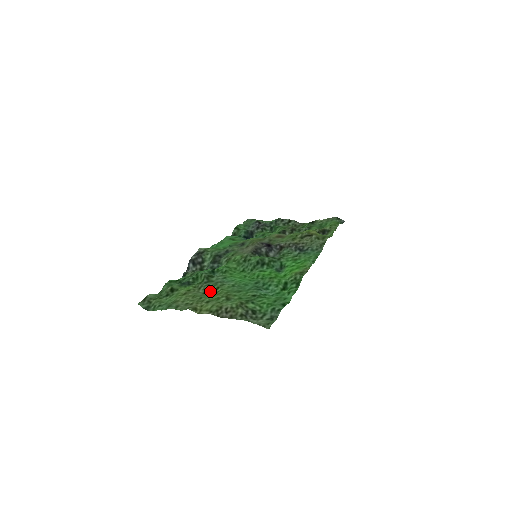
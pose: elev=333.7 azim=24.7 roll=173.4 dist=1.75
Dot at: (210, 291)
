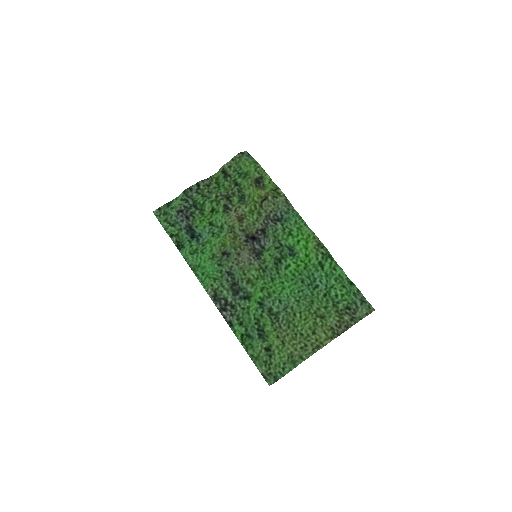
Dot at: (292, 322)
